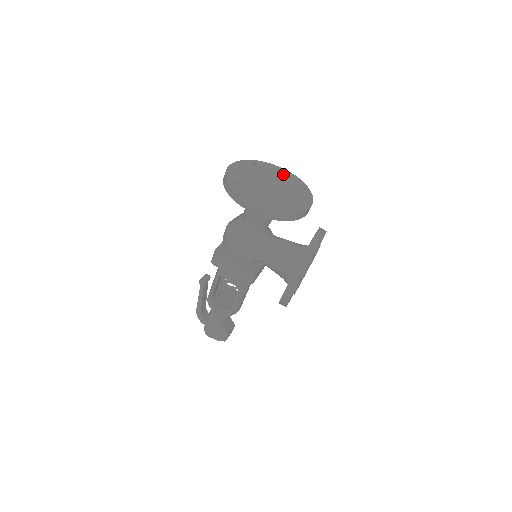
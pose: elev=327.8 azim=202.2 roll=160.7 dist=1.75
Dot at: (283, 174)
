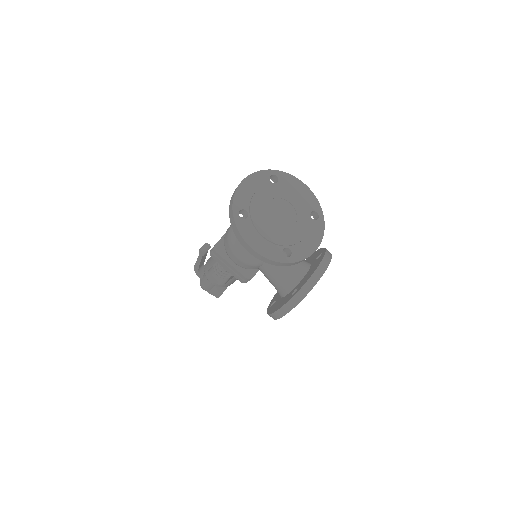
Dot at: (300, 193)
